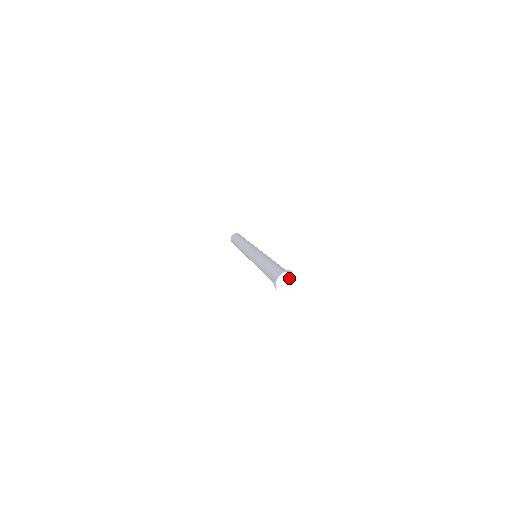
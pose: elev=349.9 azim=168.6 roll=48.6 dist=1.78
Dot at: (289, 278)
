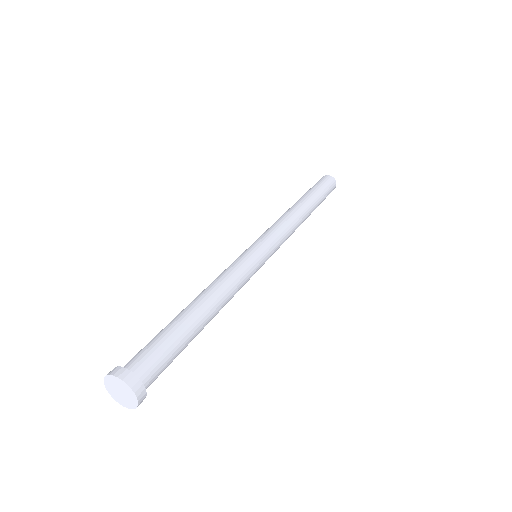
Dot at: (115, 384)
